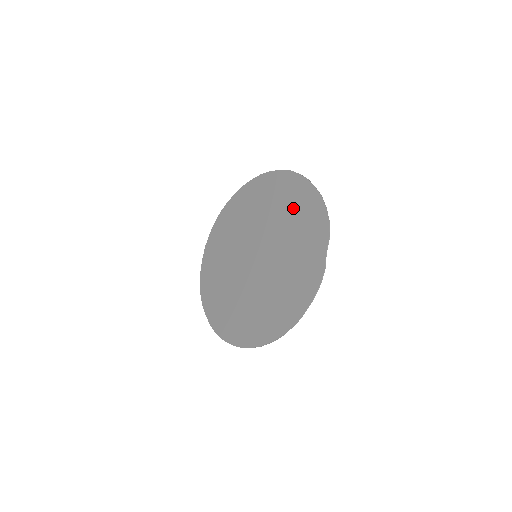
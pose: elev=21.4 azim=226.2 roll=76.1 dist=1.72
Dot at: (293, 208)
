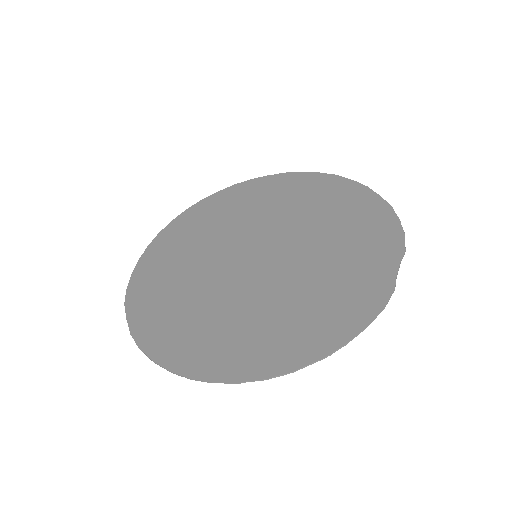
Dot at: (338, 212)
